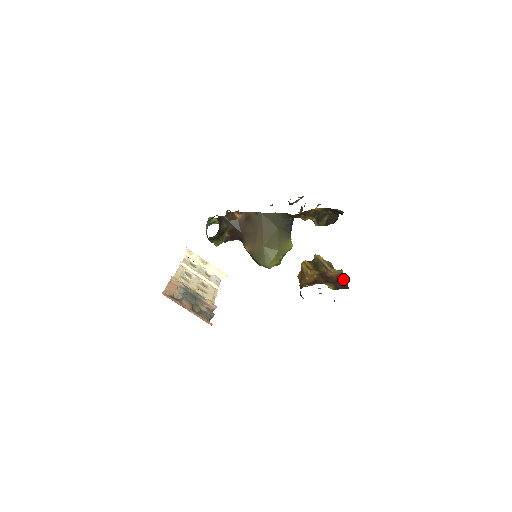
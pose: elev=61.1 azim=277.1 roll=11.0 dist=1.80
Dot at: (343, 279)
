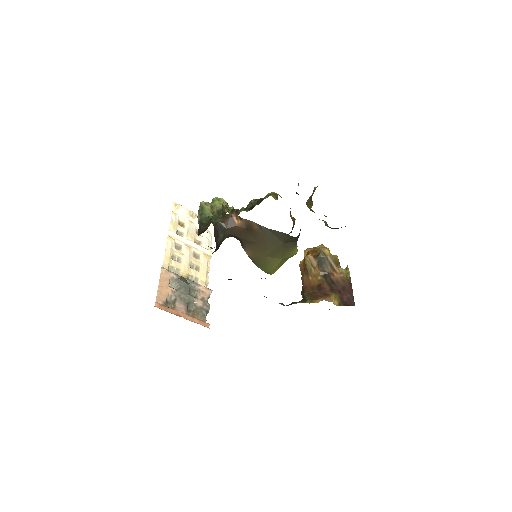
Dot at: (349, 287)
